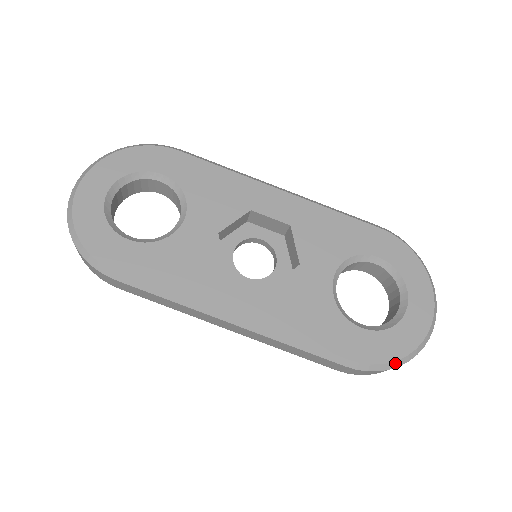
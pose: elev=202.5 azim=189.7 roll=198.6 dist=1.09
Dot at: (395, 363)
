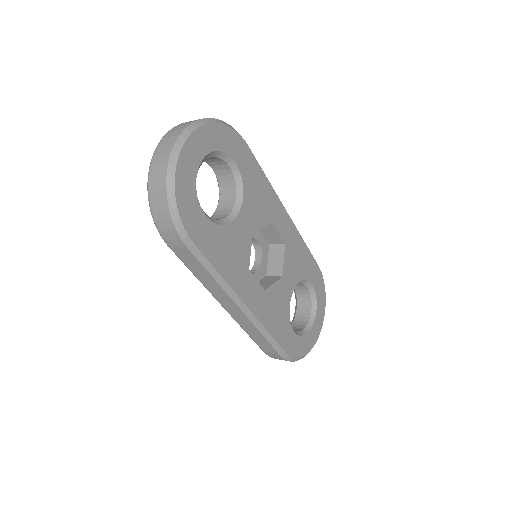
Dot at: (300, 358)
